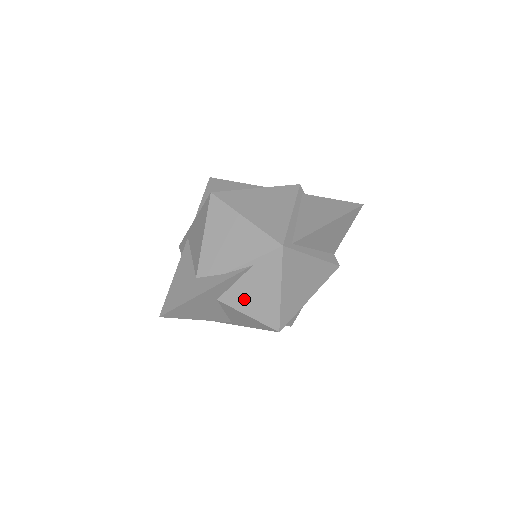
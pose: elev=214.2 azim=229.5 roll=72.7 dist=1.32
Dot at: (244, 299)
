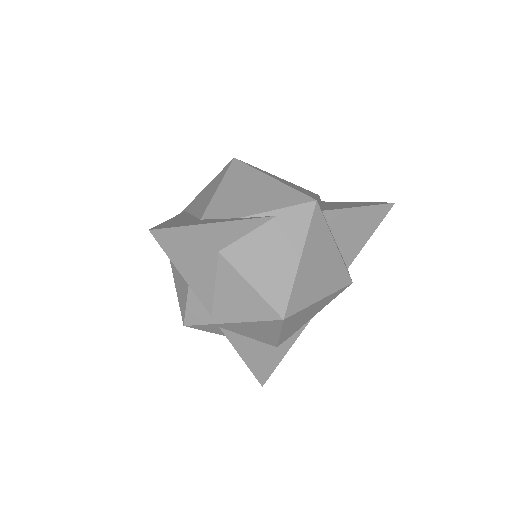
Dot at: (253, 259)
